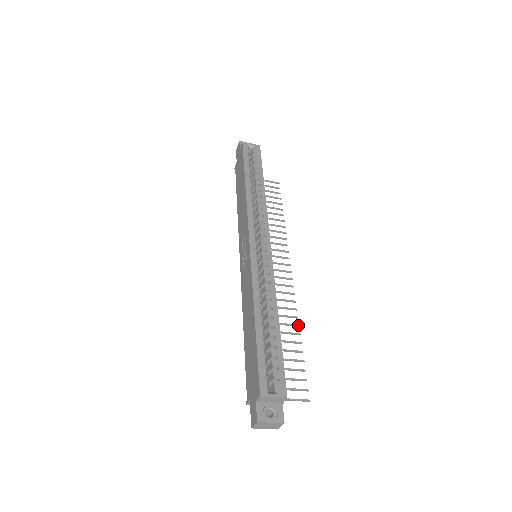
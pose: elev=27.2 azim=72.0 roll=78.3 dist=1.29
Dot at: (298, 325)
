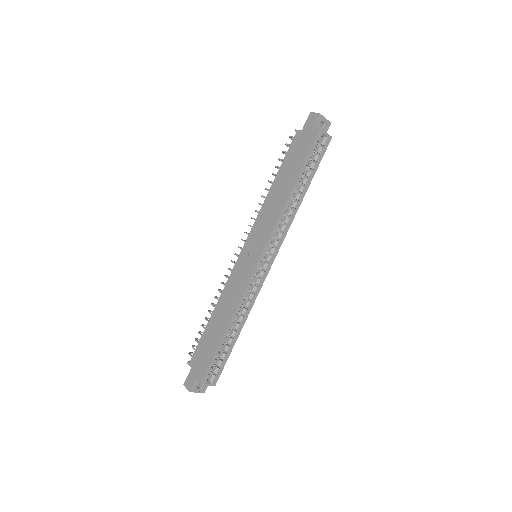
Dot at: occluded
